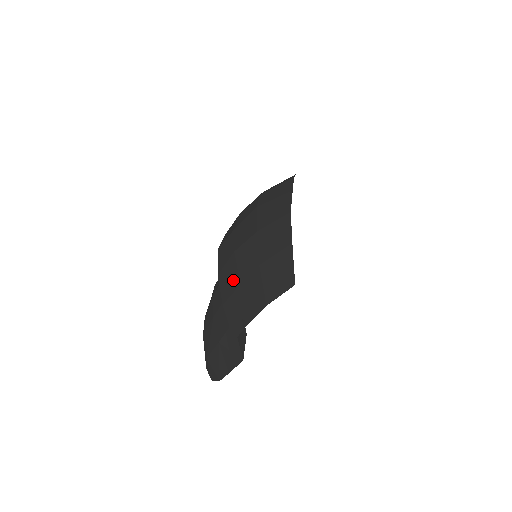
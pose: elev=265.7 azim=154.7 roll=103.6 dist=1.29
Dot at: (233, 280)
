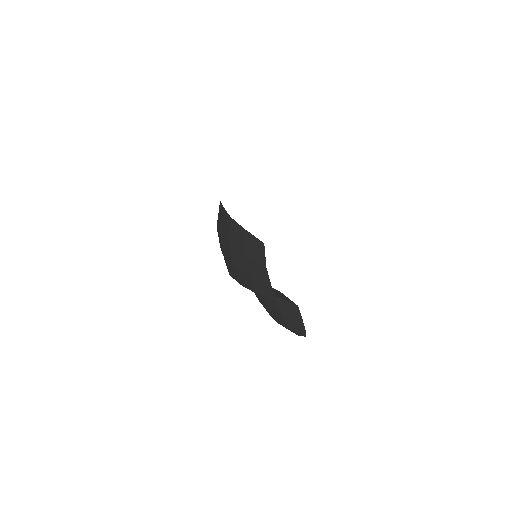
Dot at: (246, 277)
